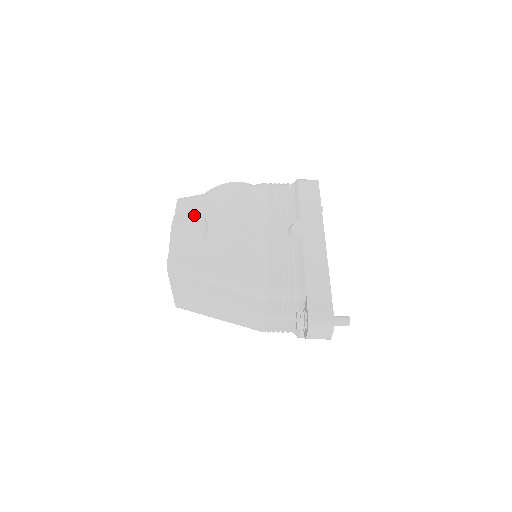
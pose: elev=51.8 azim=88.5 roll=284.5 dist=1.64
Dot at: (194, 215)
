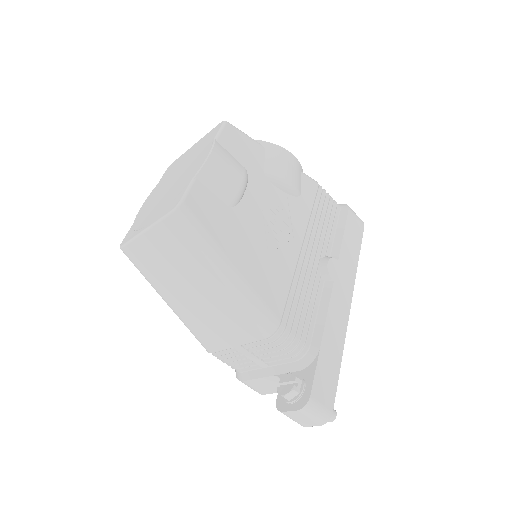
Dot at: (237, 160)
